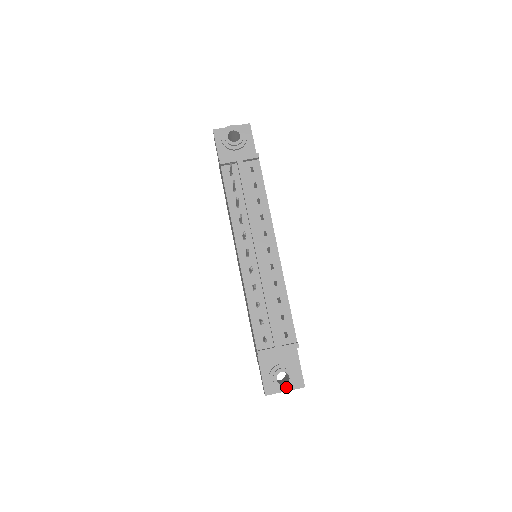
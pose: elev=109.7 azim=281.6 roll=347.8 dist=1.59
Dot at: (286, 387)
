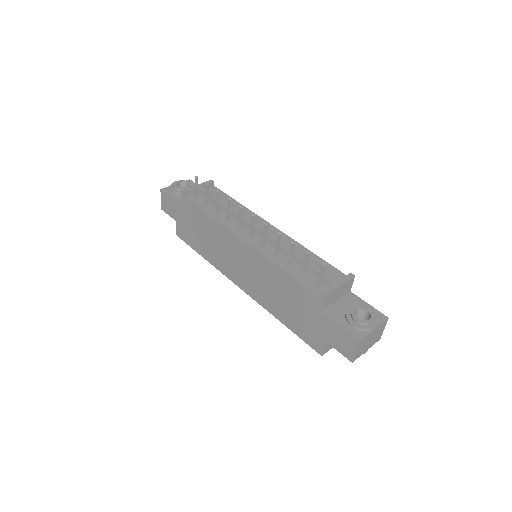
Dot at: (372, 320)
